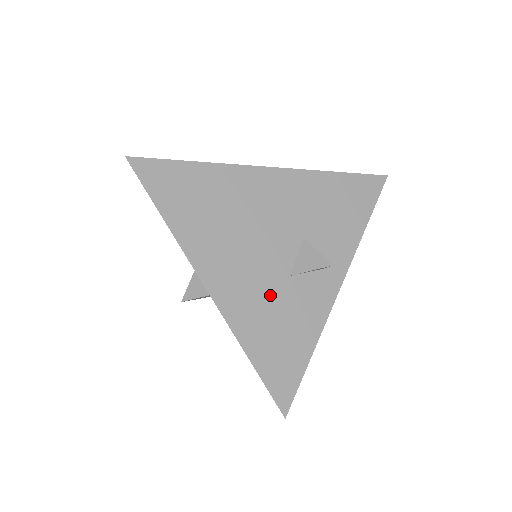
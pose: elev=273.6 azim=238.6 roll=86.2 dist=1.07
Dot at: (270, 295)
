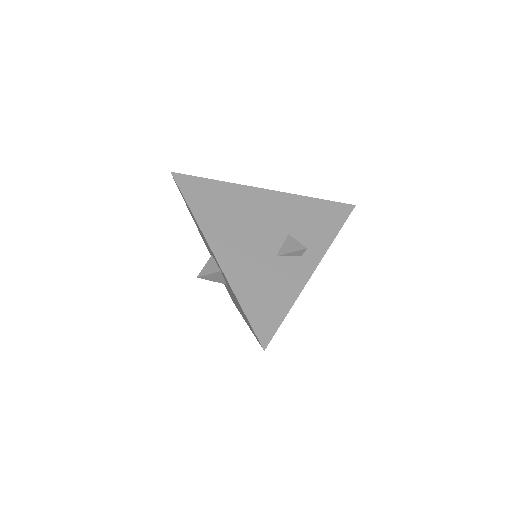
Dot at: (260, 266)
